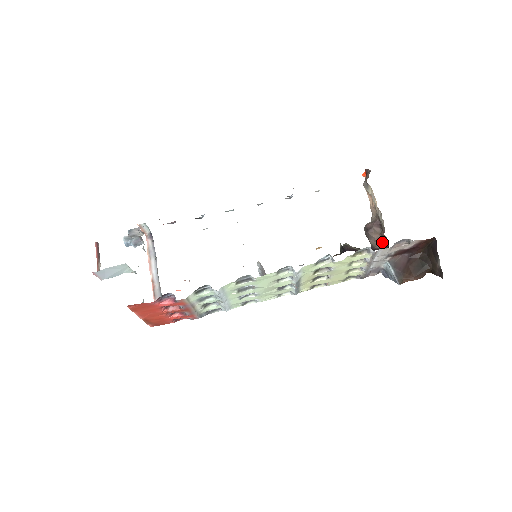
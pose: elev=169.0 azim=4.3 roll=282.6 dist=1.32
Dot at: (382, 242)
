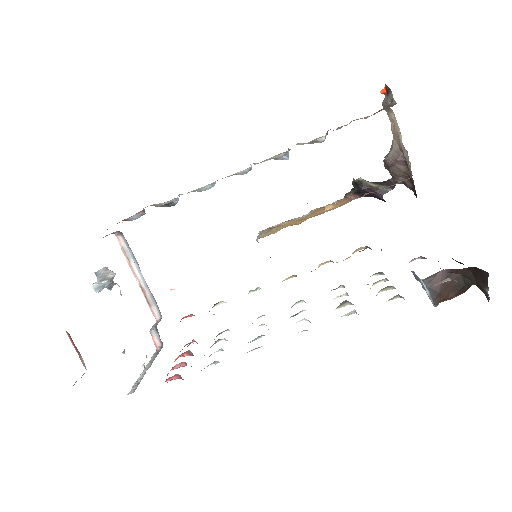
Dot at: (406, 178)
